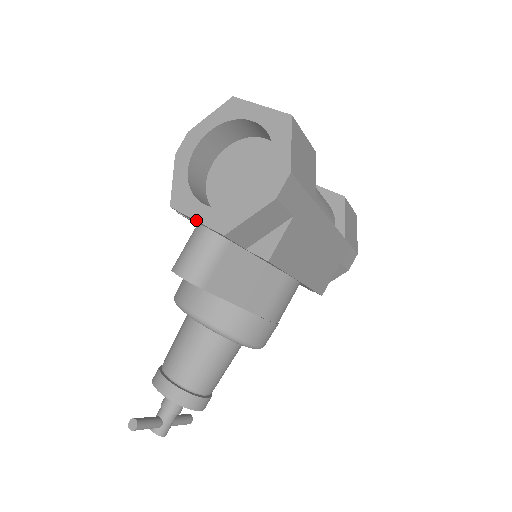
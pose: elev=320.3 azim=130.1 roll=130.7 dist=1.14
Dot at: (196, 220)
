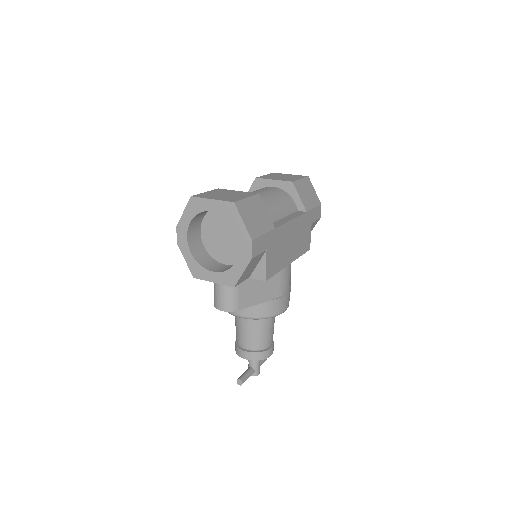
Dot at: (213, 282)
